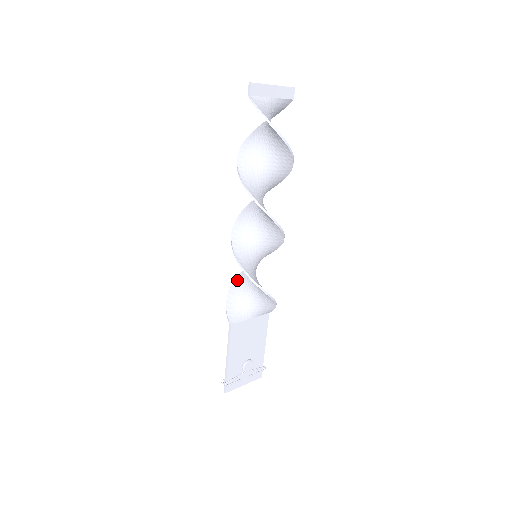
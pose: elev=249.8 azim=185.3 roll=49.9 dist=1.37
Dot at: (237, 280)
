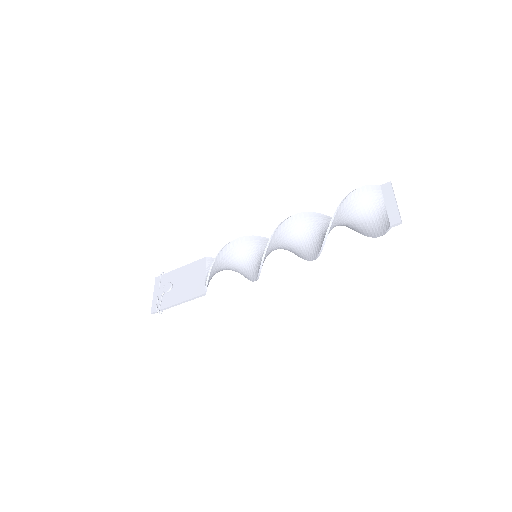
Dot at: (219, 259)
